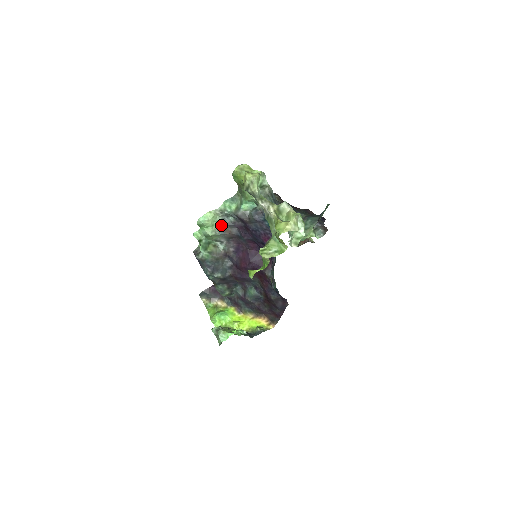
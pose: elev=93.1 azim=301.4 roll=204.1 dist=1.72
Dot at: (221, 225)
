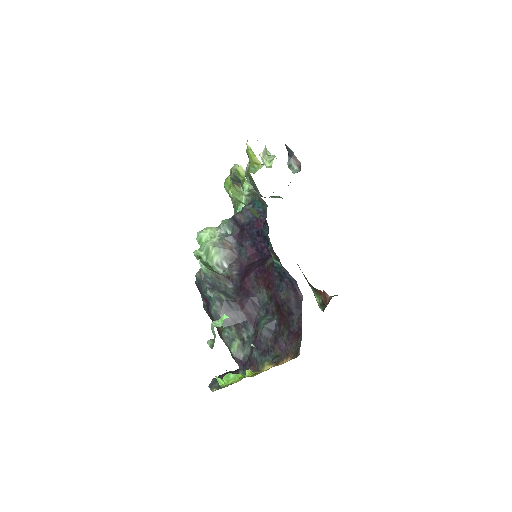
Dot at: (220, 239)
